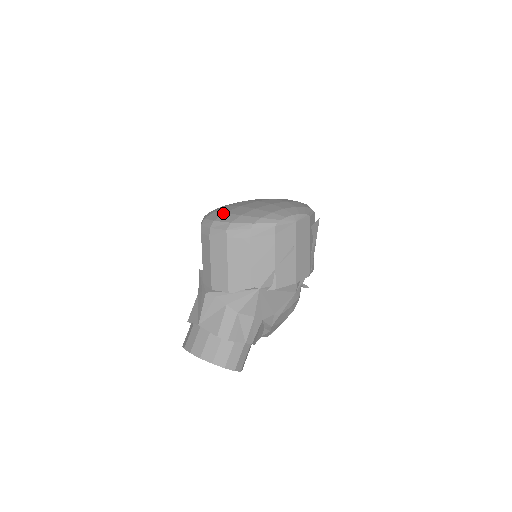
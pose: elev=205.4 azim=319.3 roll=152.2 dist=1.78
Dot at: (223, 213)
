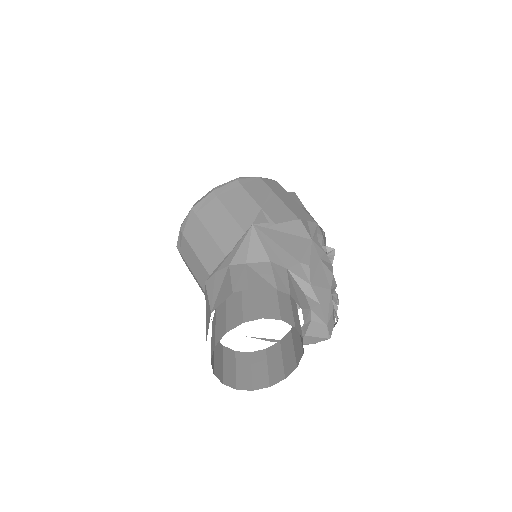
Dot at: occluded
